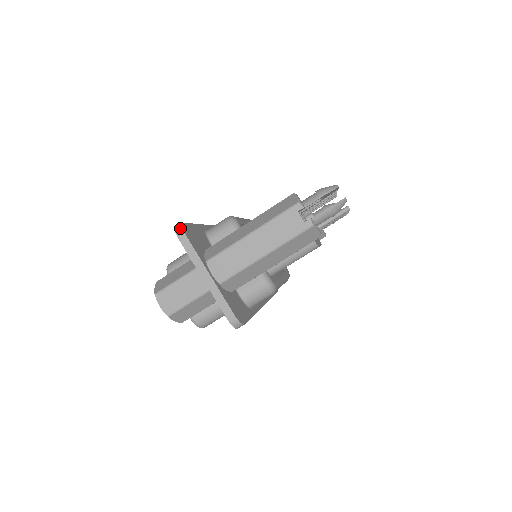
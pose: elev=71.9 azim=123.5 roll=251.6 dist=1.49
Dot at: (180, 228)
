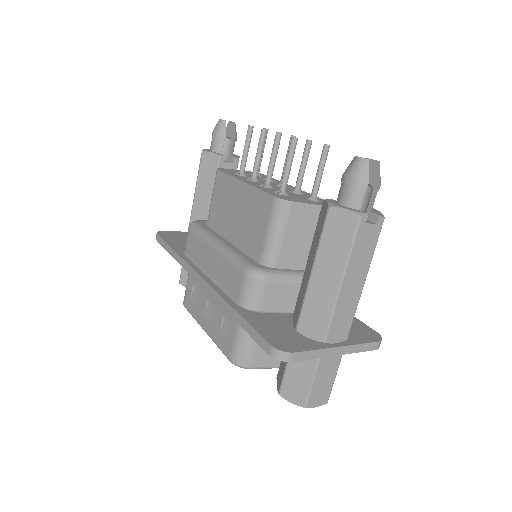
Dot at: (283, 354)
